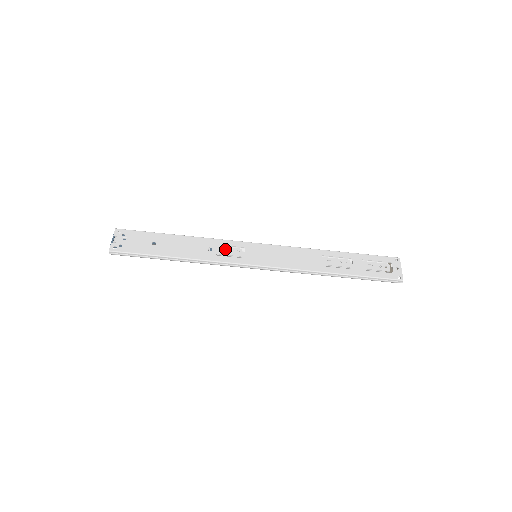
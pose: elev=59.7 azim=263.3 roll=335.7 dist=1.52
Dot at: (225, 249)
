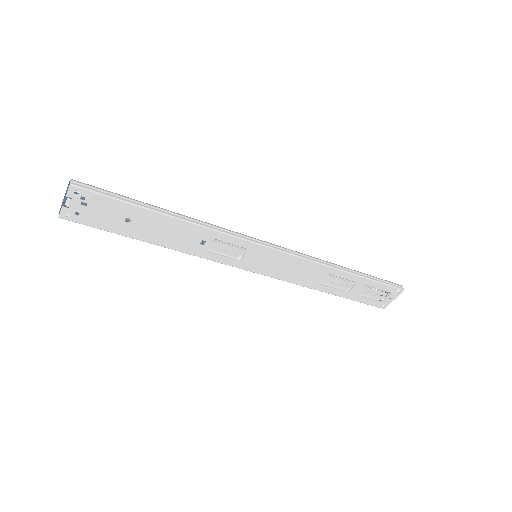
Dot at: (222, 247)
